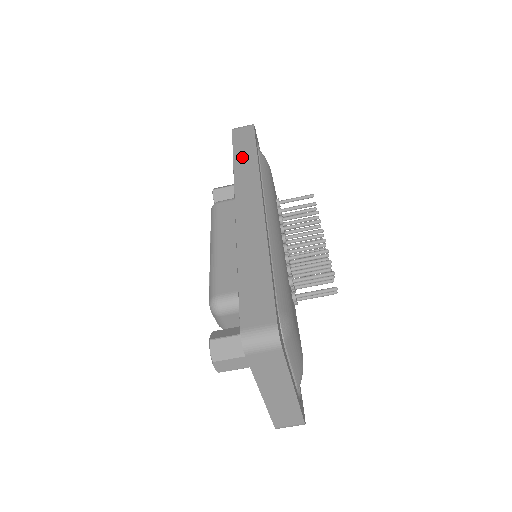
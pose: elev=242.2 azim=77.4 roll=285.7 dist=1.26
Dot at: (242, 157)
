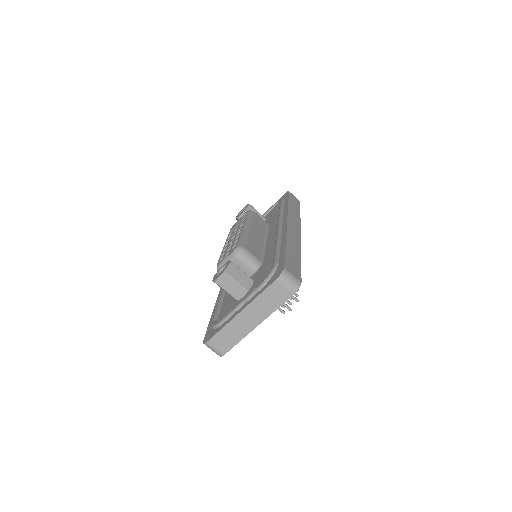
Dot at: (293, 207)
